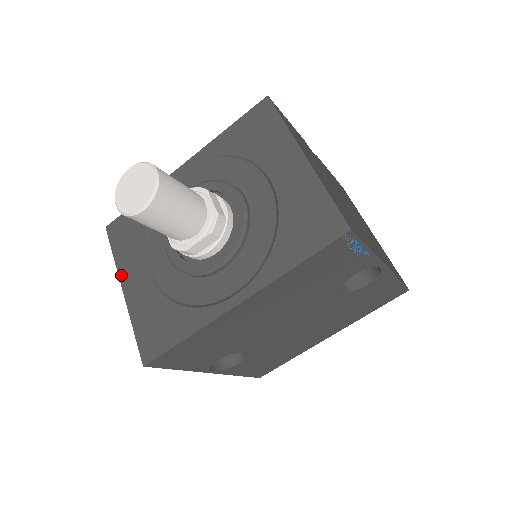
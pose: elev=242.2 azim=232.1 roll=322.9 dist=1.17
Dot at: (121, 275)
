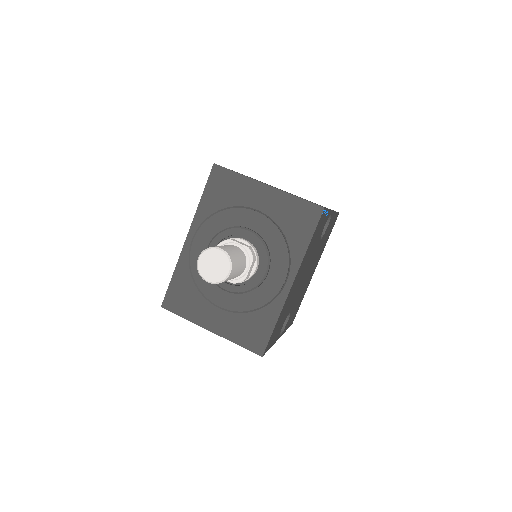
Dot at: (201, 324)
